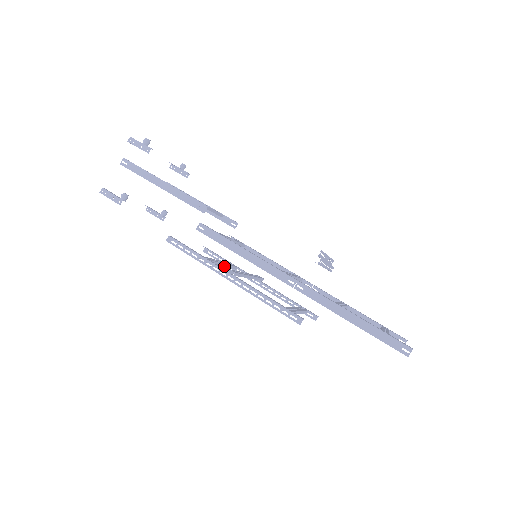
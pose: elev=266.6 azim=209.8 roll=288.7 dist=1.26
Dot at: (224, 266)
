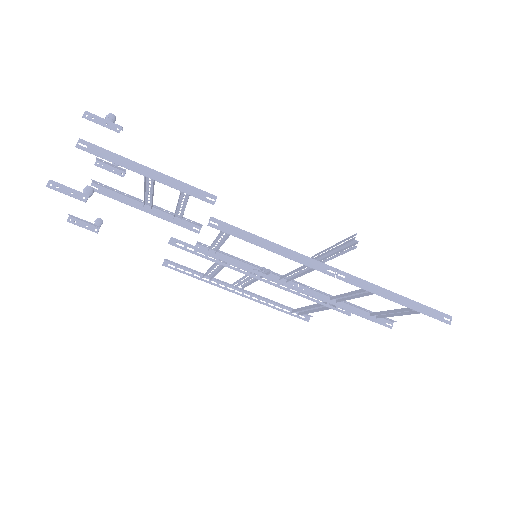
Dot at: (216, 274)
